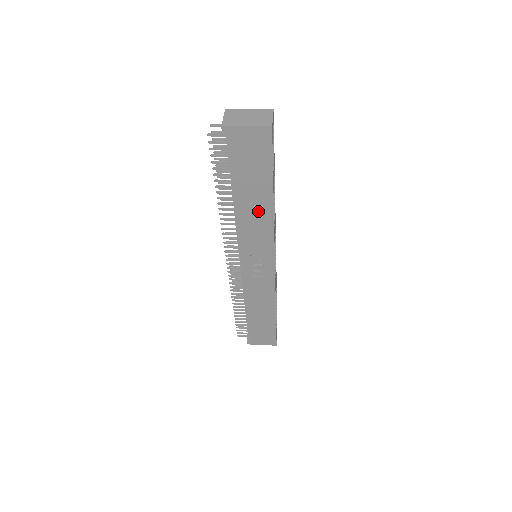
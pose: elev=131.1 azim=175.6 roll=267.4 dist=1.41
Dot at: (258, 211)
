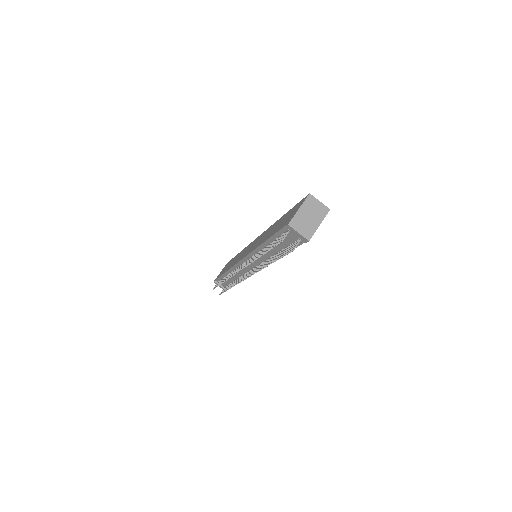
Dot at: occluded
